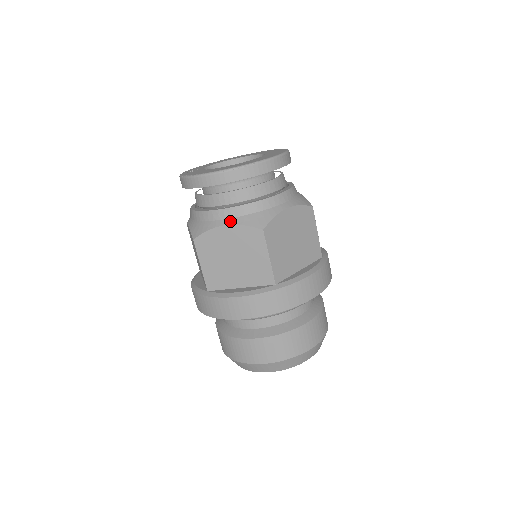
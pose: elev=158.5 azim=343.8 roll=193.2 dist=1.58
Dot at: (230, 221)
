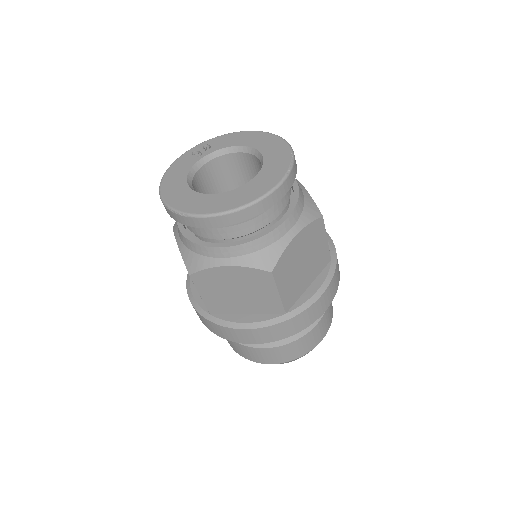
Dot at: (179, 242)
